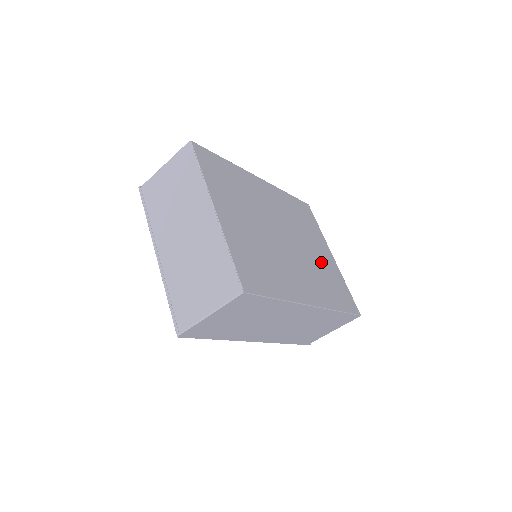
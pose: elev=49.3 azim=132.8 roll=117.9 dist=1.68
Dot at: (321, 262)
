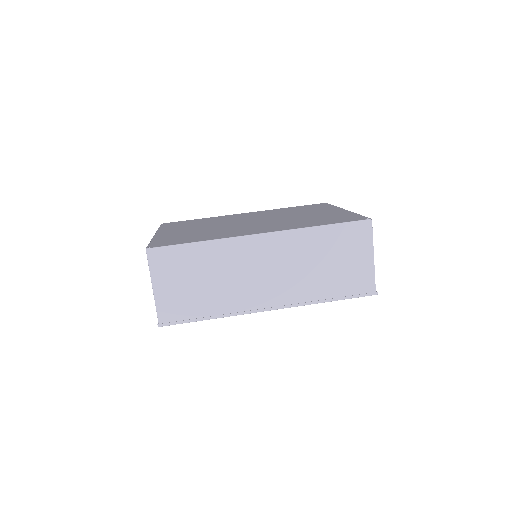
Dot at: (311, 216)
